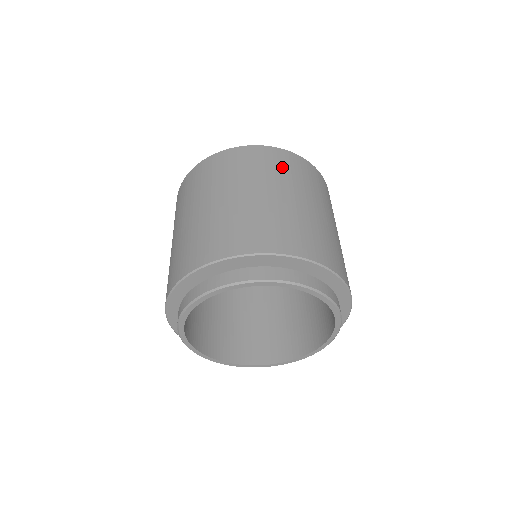
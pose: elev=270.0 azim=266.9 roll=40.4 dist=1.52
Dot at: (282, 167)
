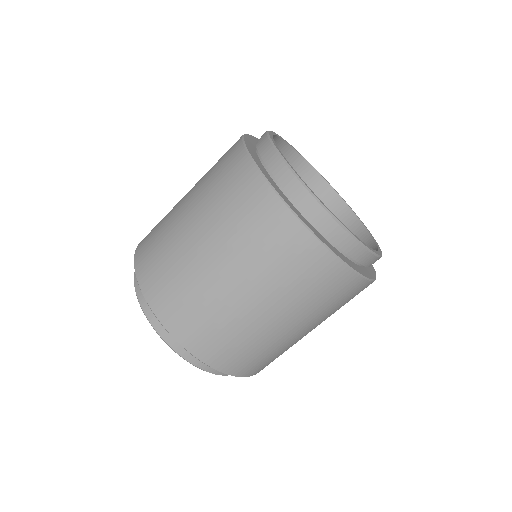
Dot at: (341, 303)
